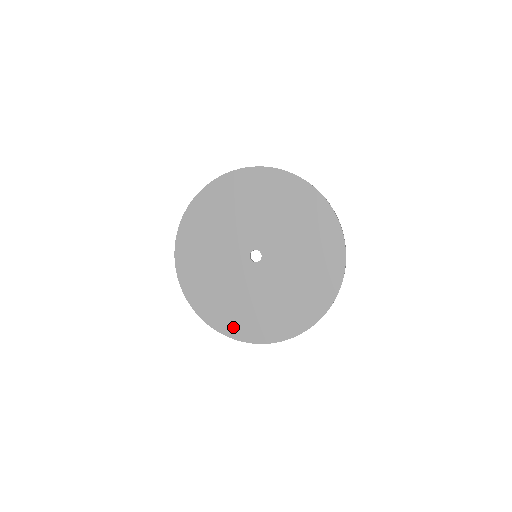
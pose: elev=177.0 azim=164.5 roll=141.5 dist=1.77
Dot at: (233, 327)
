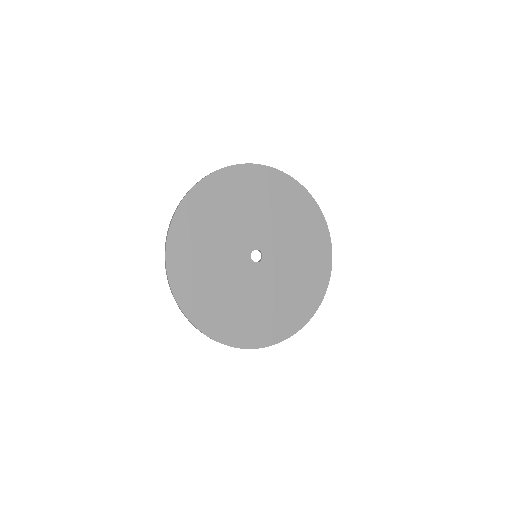
Dot at: (261, 336)
